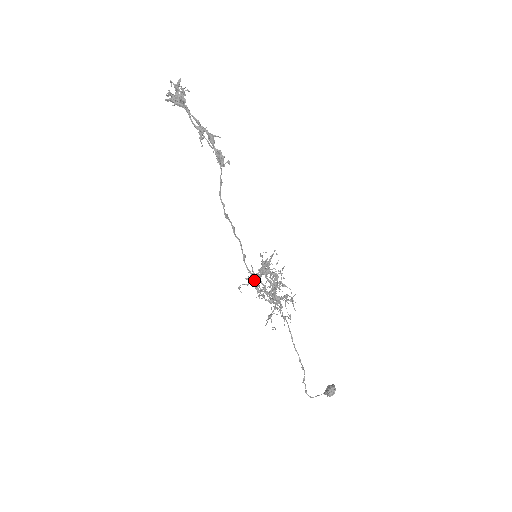
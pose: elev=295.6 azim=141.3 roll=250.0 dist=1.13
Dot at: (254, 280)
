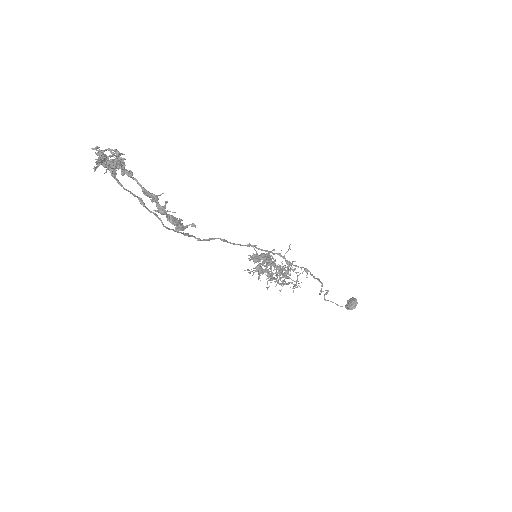
Dot at: (256, 261)
